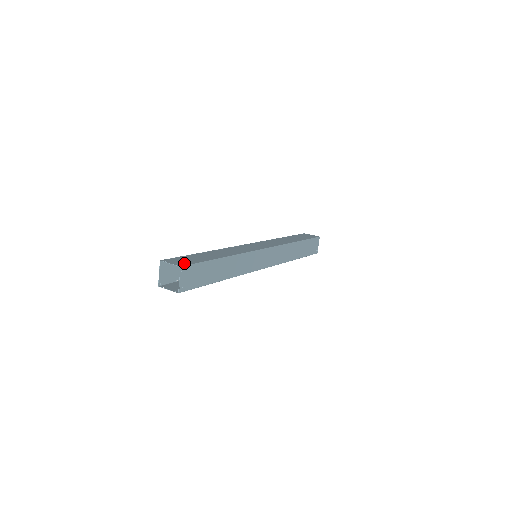
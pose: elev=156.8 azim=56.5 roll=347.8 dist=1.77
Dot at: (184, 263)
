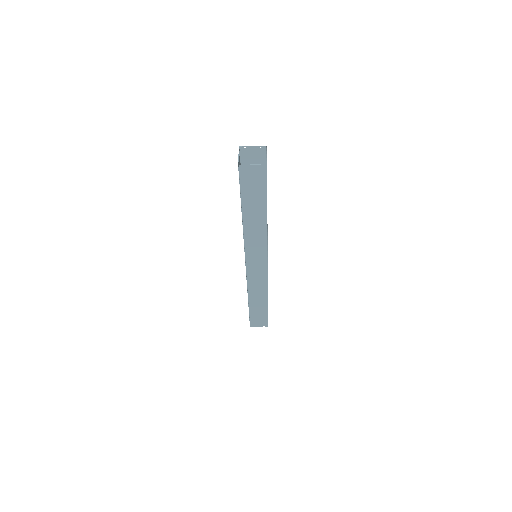
Dot at: (260, 155)
